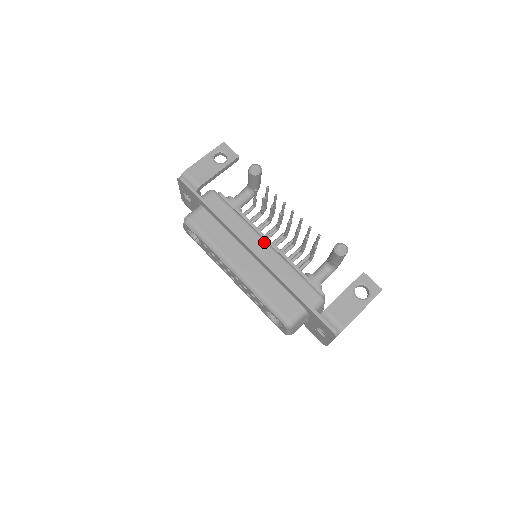
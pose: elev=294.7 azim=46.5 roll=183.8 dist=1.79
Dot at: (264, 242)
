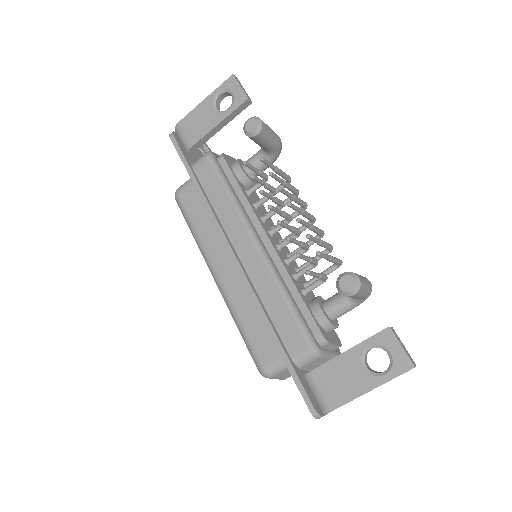
Dot at: (253, 244)
